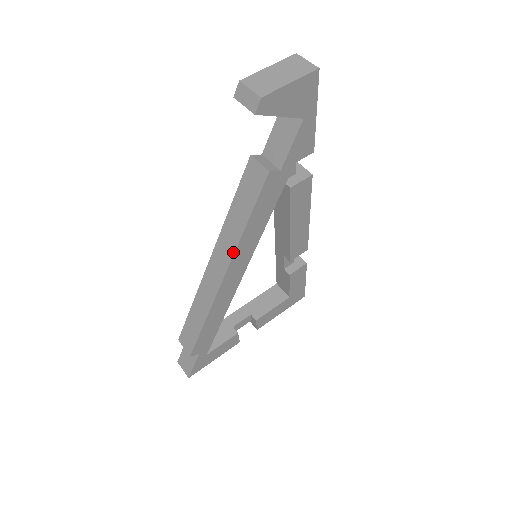
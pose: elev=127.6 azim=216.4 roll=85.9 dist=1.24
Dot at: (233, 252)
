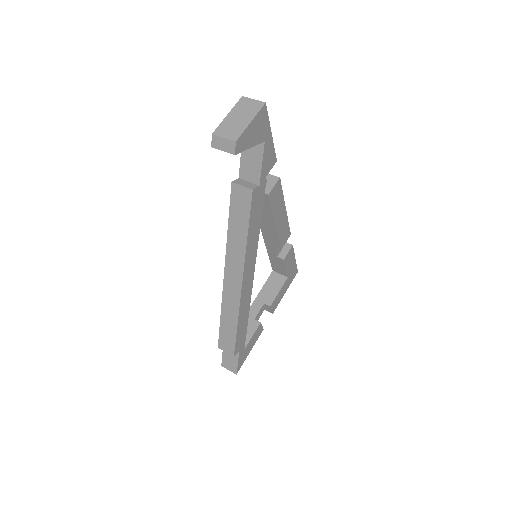
Dot at: (243, 260)
